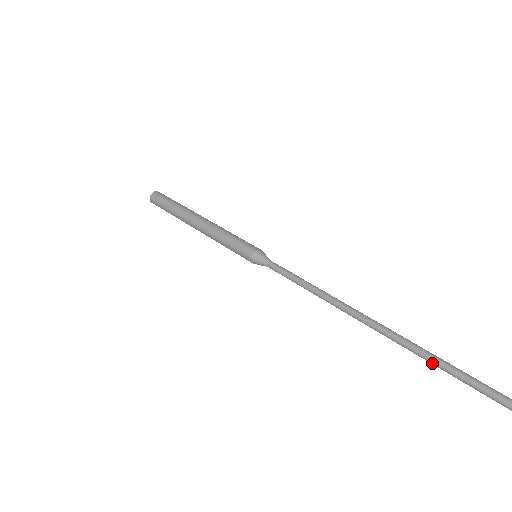
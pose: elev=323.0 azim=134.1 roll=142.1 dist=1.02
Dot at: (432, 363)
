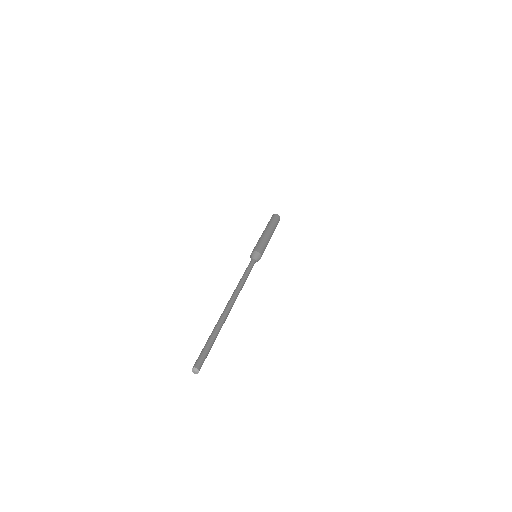
Dot at: occluded
